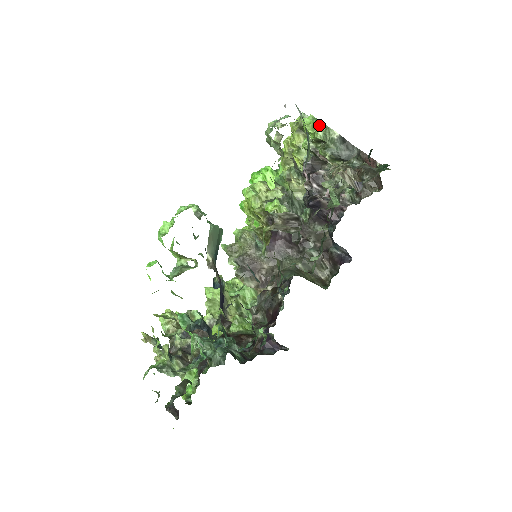
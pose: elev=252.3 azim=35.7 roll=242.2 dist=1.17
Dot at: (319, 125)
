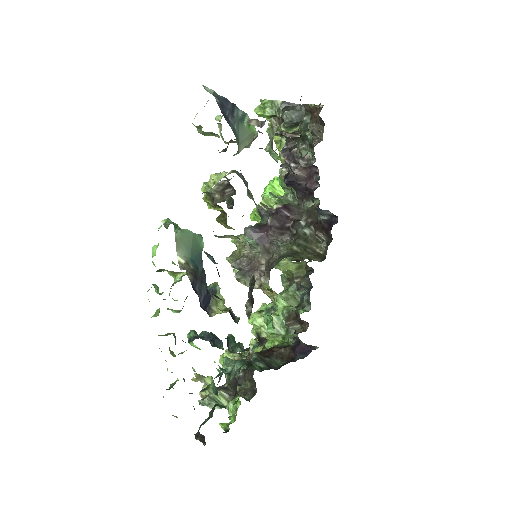
Dot at: (265, 104)
